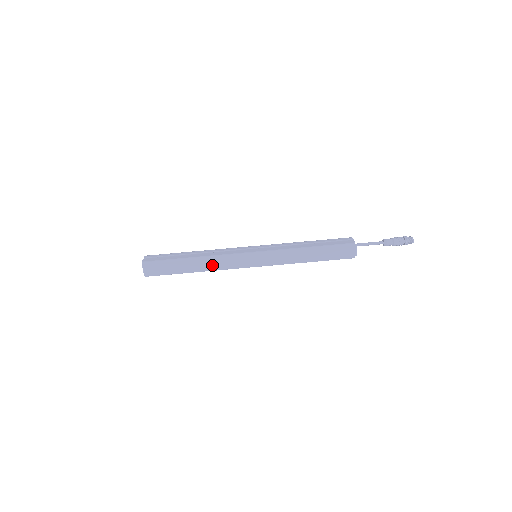
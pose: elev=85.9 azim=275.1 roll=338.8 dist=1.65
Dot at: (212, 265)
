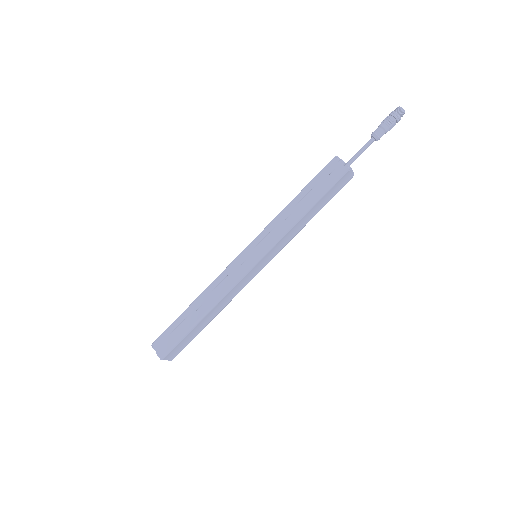
Dot at: (225, 302)
